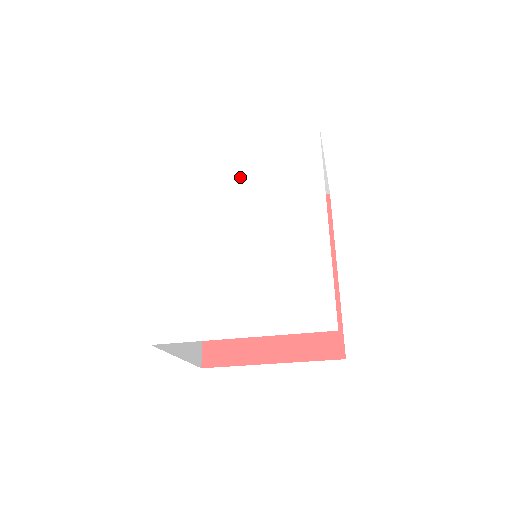
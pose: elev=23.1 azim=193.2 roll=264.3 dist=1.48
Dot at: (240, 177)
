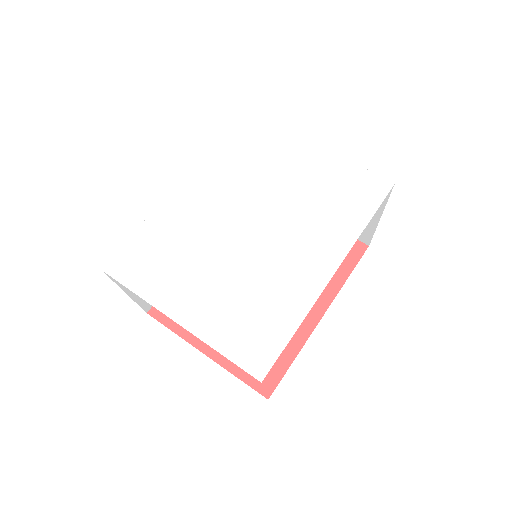
Dot at: (288, 178)
